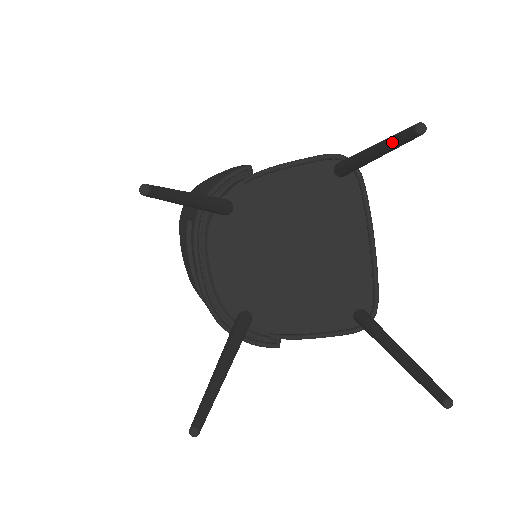
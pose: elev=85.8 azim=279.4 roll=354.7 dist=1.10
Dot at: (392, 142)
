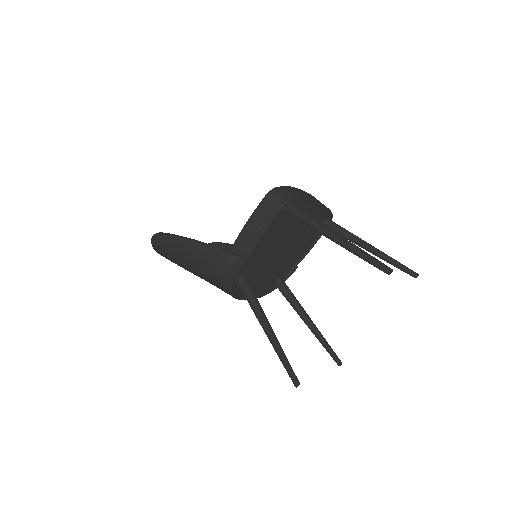
Dot at: occluded
